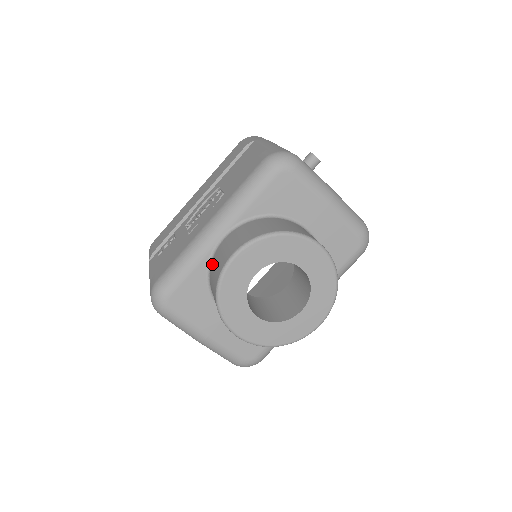
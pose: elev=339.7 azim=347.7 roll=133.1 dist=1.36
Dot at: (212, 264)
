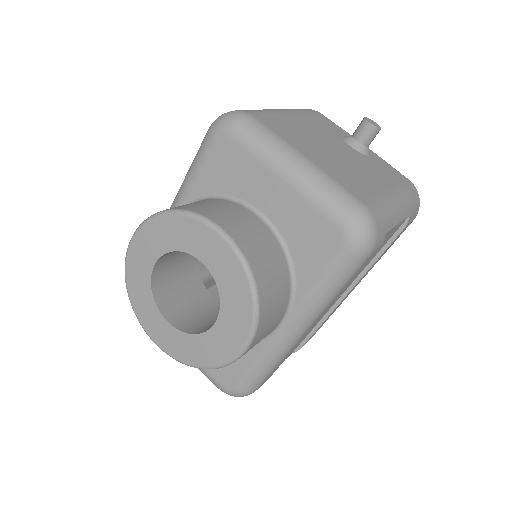
Dot at: occluded
